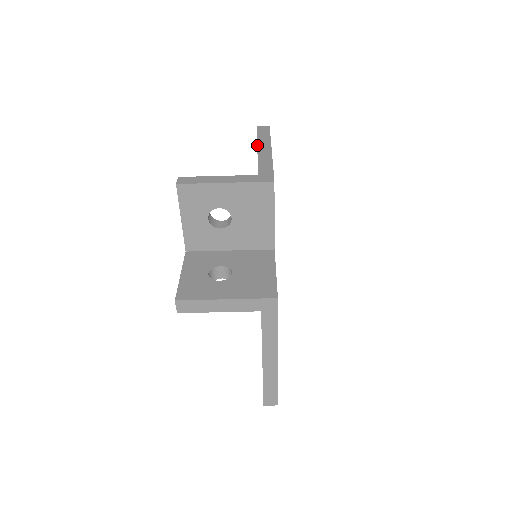
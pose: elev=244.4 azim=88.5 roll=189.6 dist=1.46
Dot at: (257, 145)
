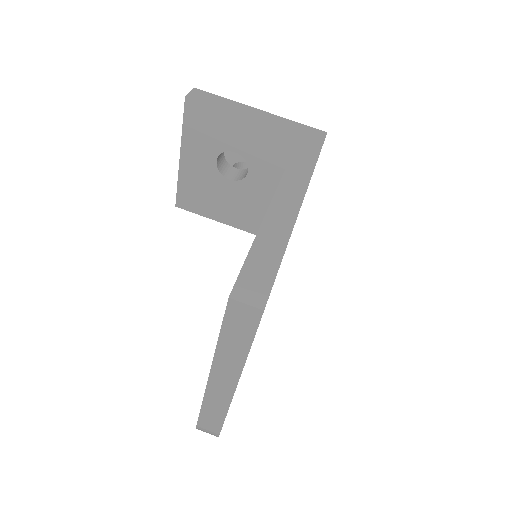
Dot at: occluded
